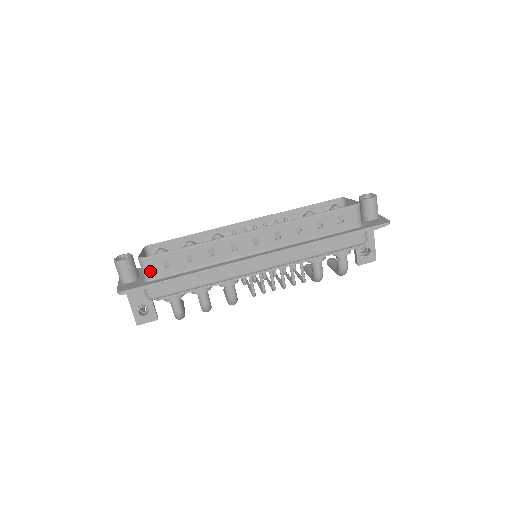
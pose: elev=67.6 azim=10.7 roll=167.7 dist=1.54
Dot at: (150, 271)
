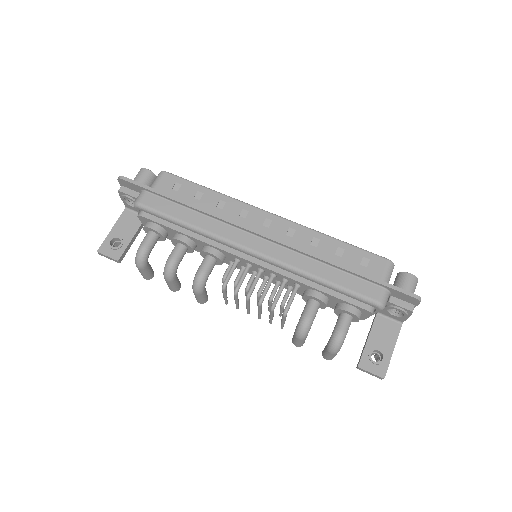
Dot at: (159, 183)
